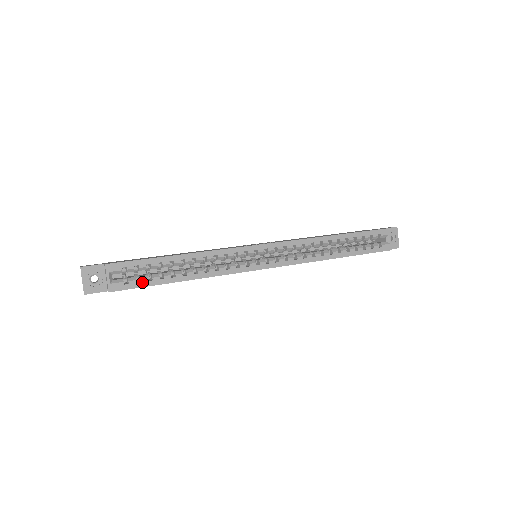
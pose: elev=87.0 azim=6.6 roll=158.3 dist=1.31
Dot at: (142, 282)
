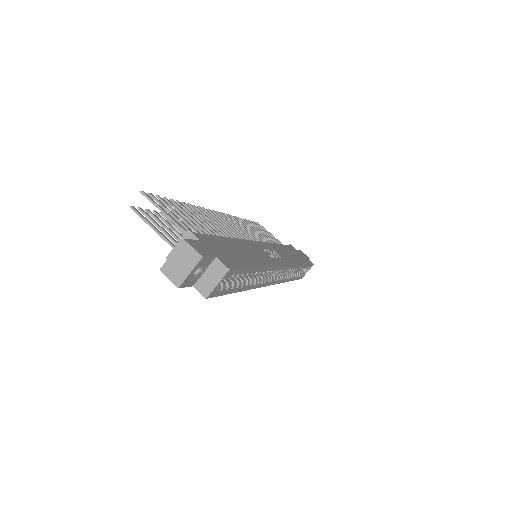
Dot at: (227, 290)
